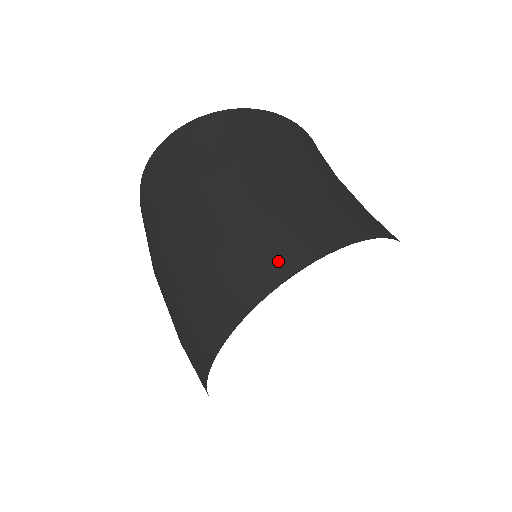
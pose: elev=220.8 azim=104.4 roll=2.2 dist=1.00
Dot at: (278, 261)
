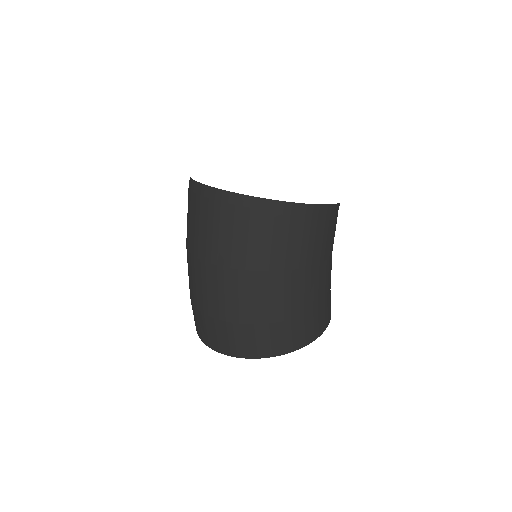
Dot at: (278, 346)
